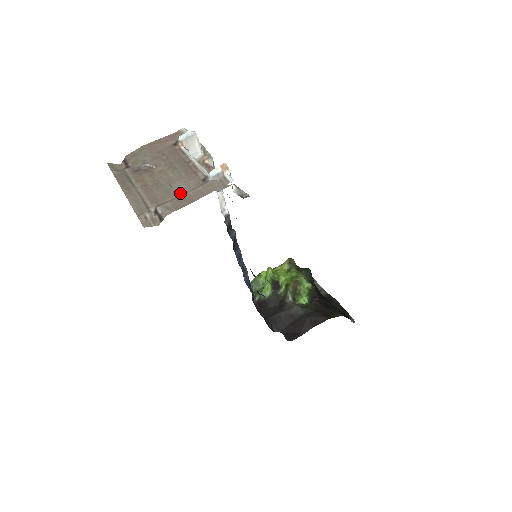
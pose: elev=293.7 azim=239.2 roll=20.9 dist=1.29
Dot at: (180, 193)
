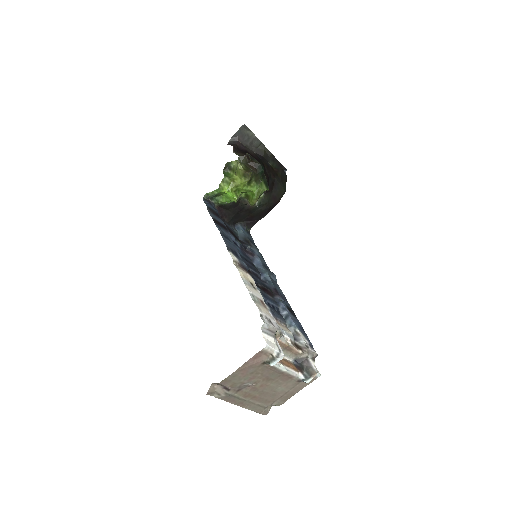
Dot at: (284, 393)
